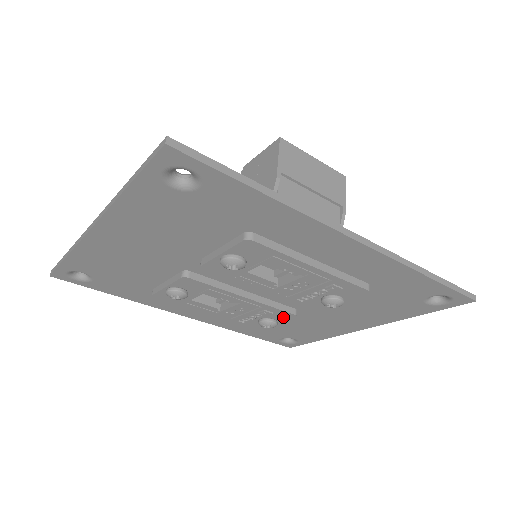
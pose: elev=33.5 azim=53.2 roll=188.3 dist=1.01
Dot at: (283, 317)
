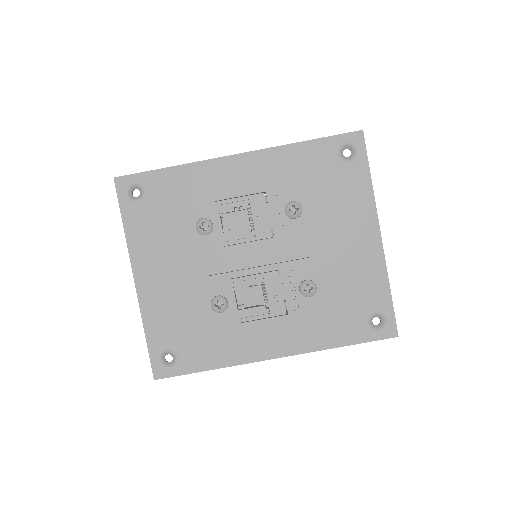
Dot at: (307, 271)
